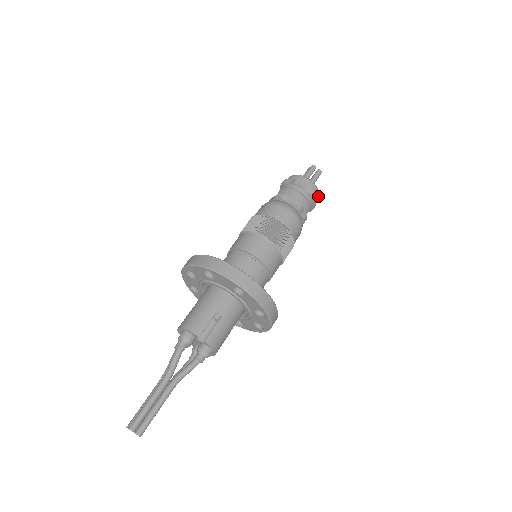
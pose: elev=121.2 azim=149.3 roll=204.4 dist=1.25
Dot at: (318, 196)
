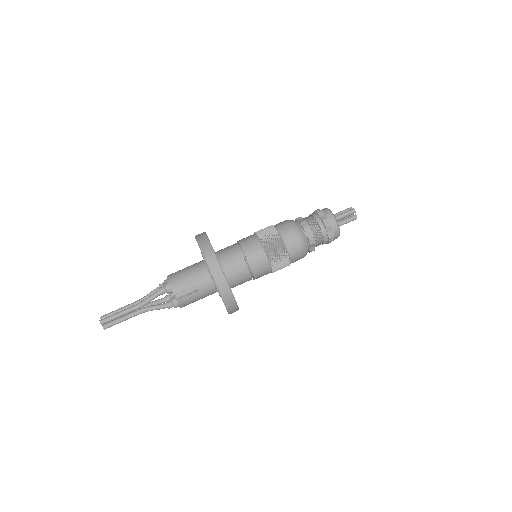
Dot at: occluded
